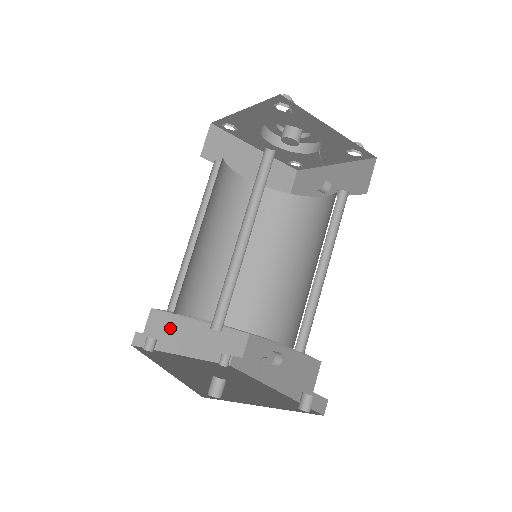
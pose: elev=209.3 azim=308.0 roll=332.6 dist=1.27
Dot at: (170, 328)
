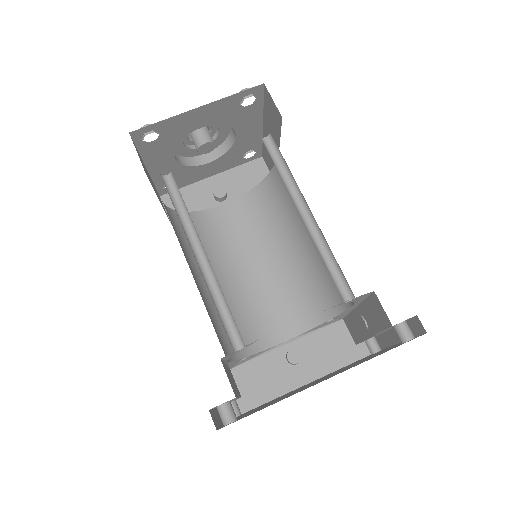
Dot at: (230, 380)
